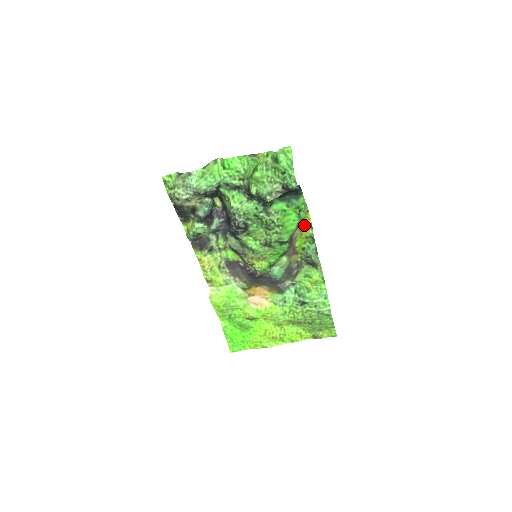
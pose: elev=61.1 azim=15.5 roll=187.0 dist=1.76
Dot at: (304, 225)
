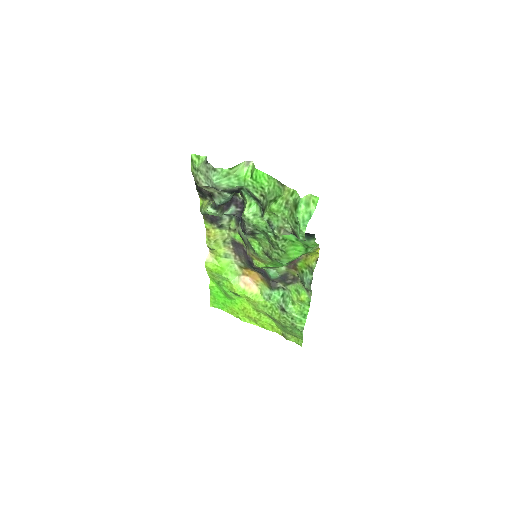
Dot at: (311, 254)
